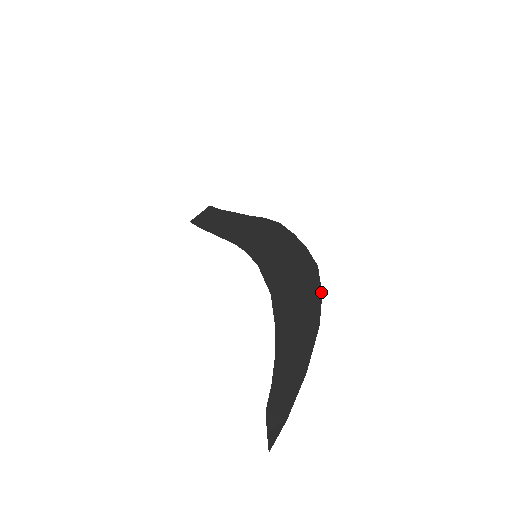
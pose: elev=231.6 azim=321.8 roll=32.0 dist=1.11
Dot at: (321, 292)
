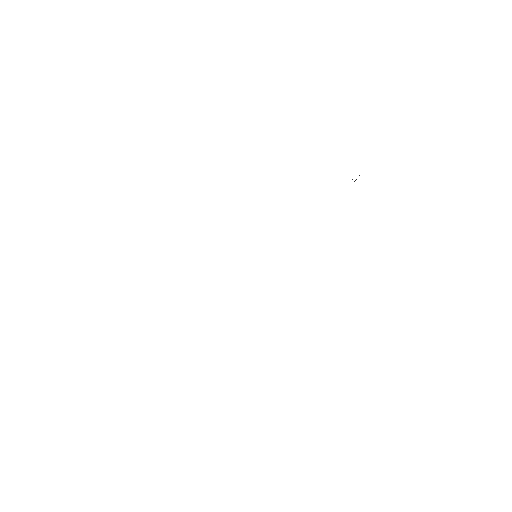
Dot at: occluded
